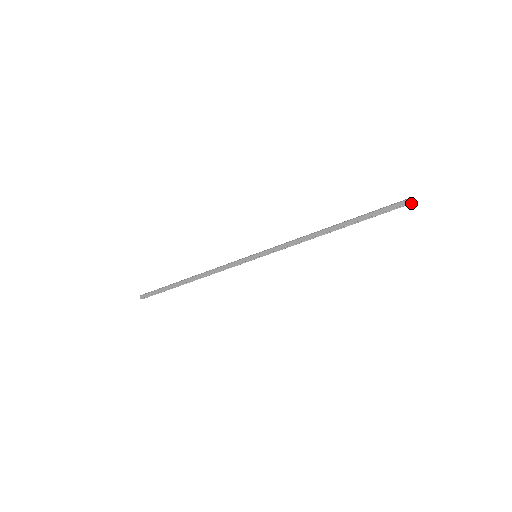
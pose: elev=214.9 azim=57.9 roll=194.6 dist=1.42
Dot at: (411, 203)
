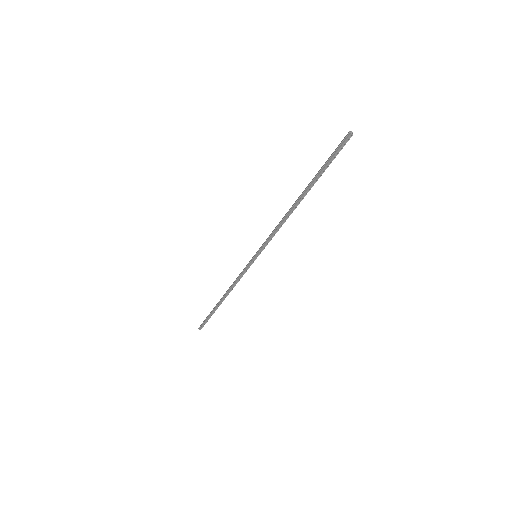
Dot at: (350, 137)
